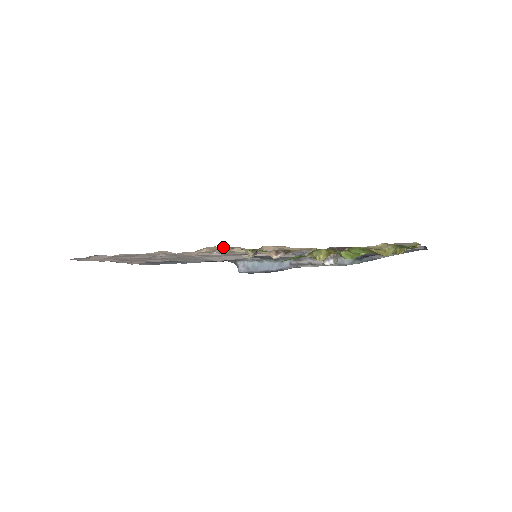
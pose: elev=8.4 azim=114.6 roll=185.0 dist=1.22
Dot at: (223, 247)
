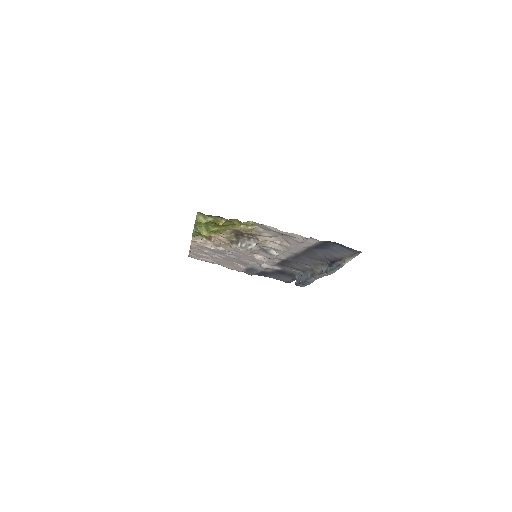
Dot at: (199, 236)
